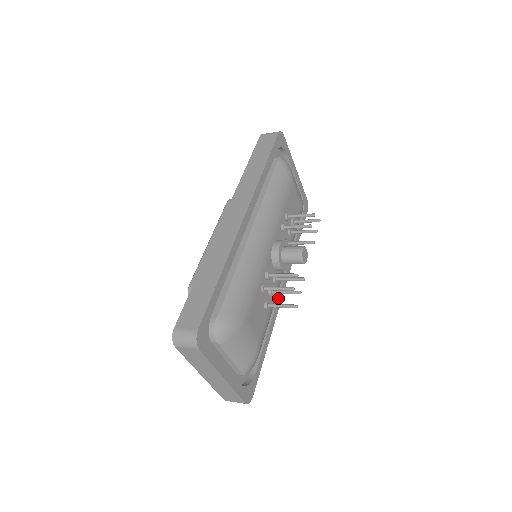
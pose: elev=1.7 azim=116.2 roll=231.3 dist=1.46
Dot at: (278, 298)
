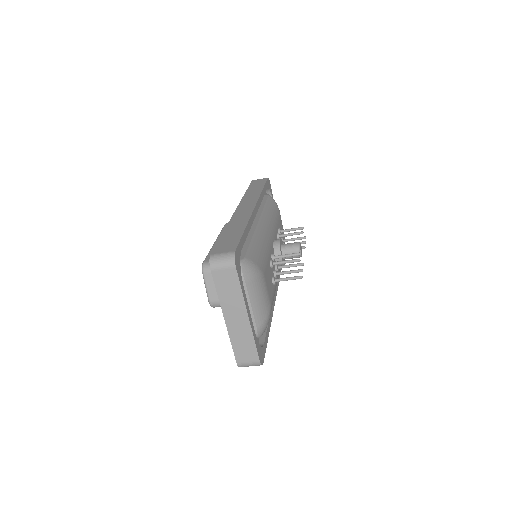
Dot at: occluded
